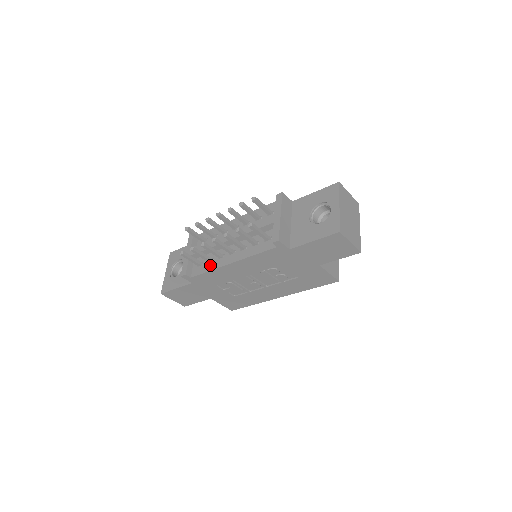
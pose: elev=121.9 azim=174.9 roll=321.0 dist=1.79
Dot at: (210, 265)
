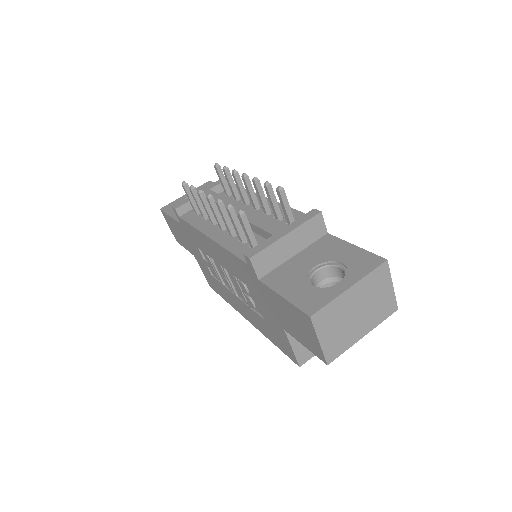
Dot at: (200, 221)
